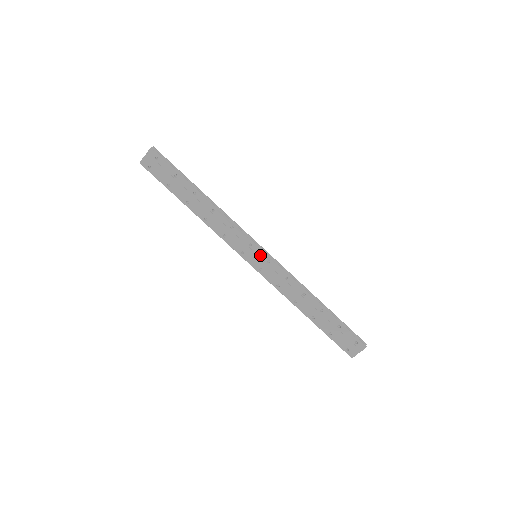
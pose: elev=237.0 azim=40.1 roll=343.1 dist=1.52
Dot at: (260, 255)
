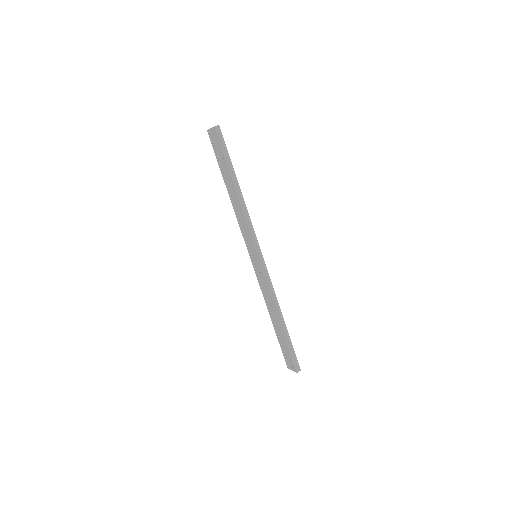
Dot at: (257, 259)
